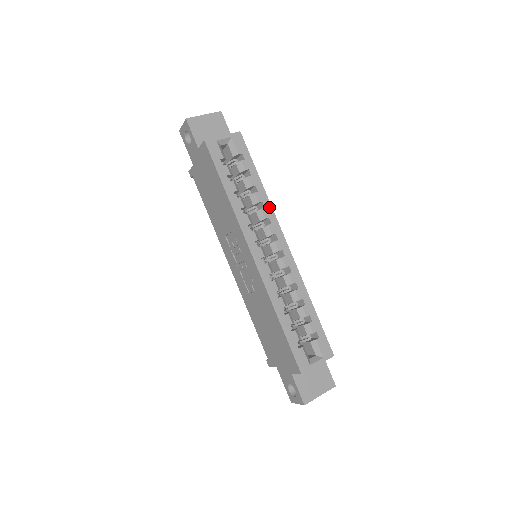
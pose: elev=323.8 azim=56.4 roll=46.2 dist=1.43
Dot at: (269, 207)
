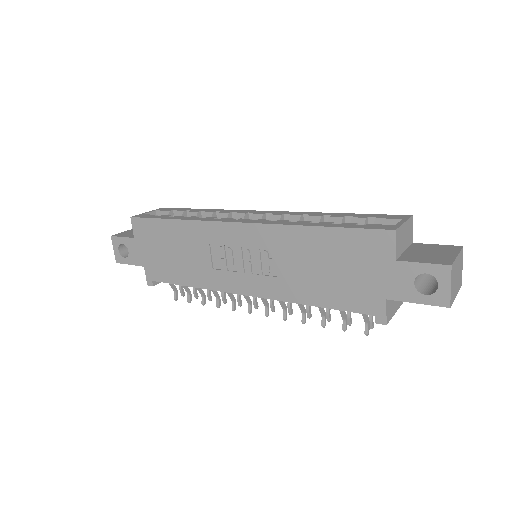
Dot at: (226, 211)
